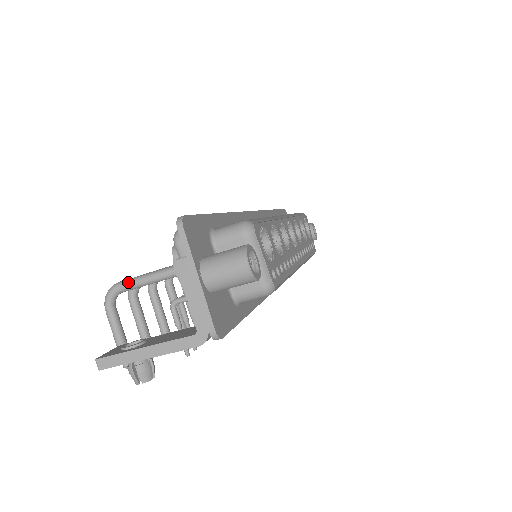
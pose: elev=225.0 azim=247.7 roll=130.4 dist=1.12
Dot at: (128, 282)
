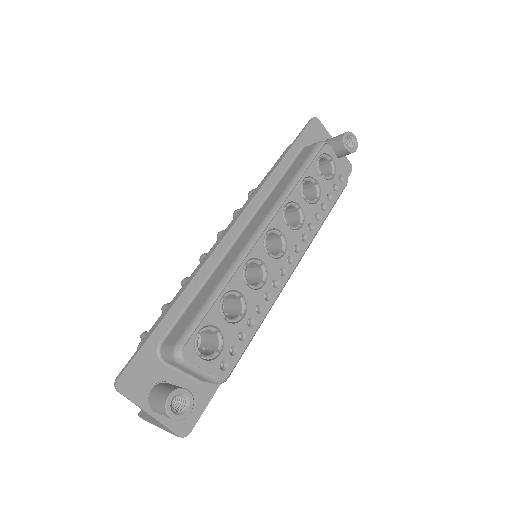
Dot at: occluded
